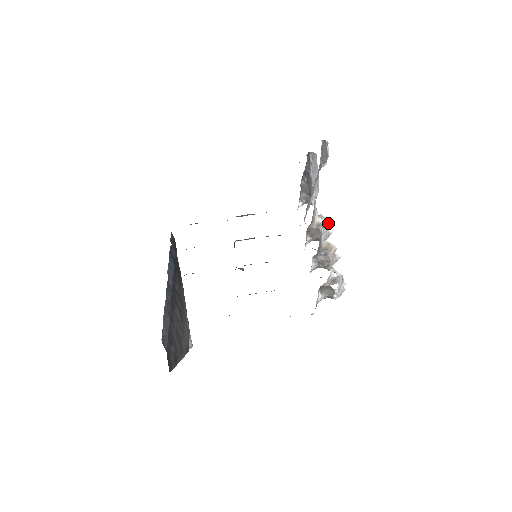
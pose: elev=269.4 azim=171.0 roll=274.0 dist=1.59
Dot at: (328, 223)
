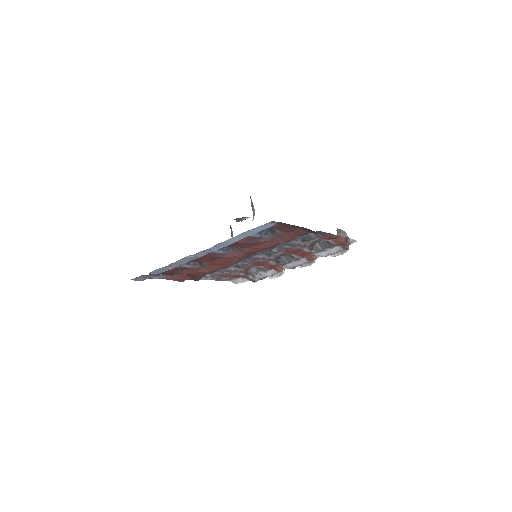
Dot at: occluded
